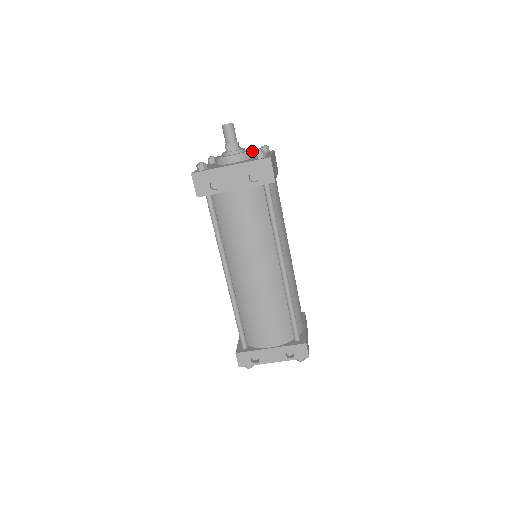
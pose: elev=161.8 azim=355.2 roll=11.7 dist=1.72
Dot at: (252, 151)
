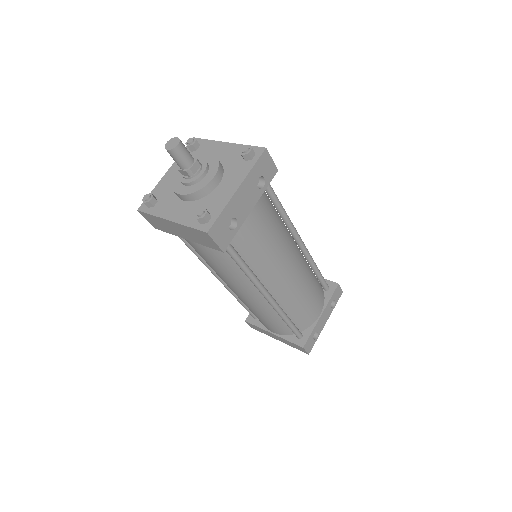
Dot at: (213, 155)
